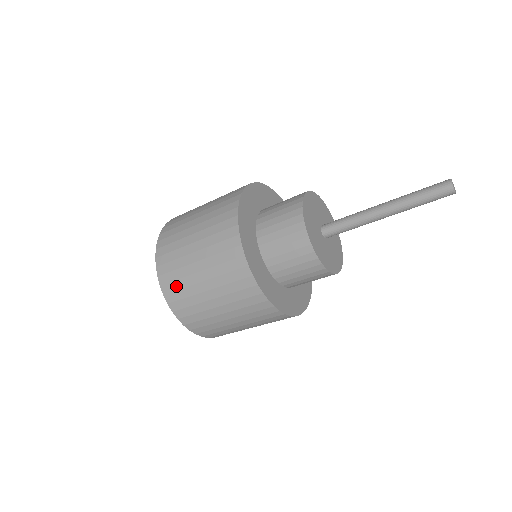
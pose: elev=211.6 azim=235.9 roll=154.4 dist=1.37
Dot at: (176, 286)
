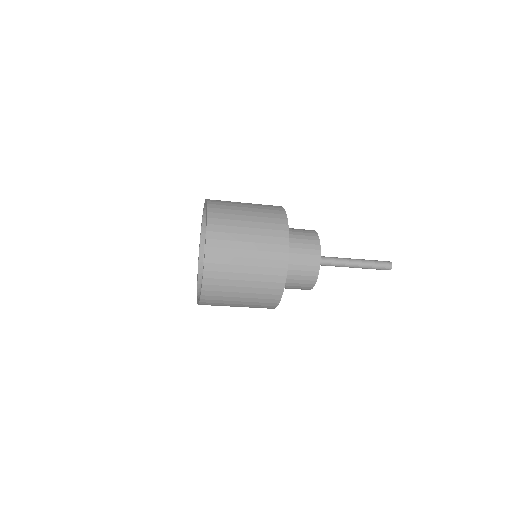
Dot at: (219, 276)
